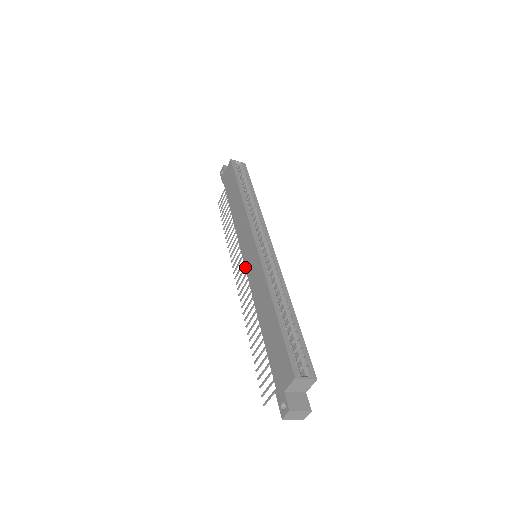
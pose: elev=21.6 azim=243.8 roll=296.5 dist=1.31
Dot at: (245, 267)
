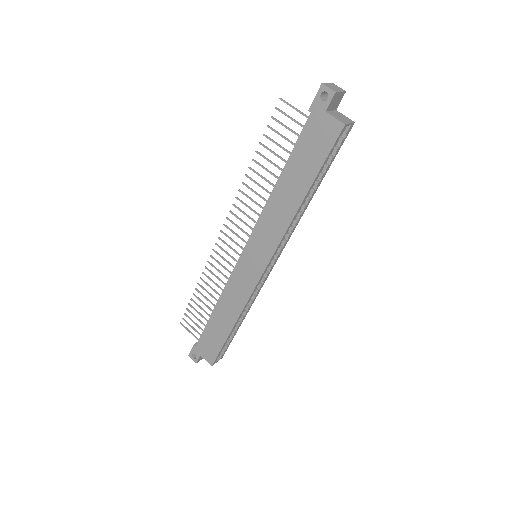
Dot at: (240, 259)
